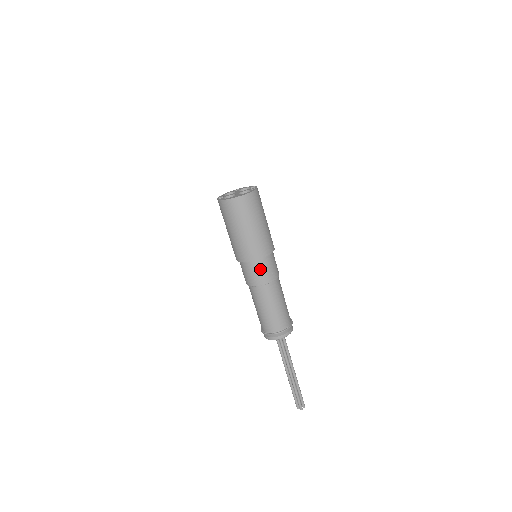
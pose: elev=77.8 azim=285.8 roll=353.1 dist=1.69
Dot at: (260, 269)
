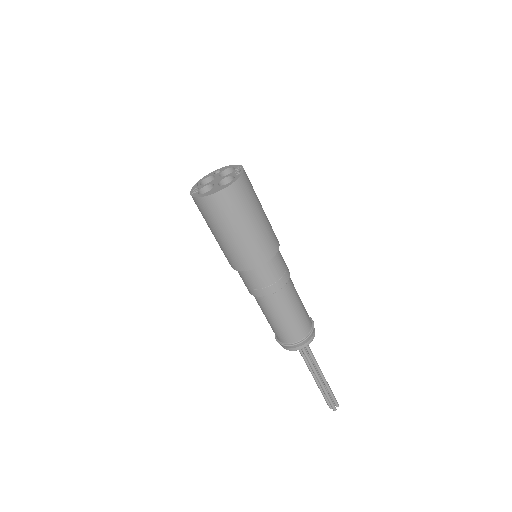
Dot at: (263, 277)
